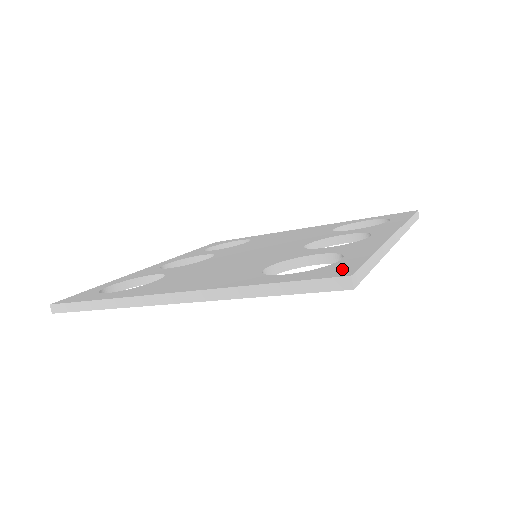
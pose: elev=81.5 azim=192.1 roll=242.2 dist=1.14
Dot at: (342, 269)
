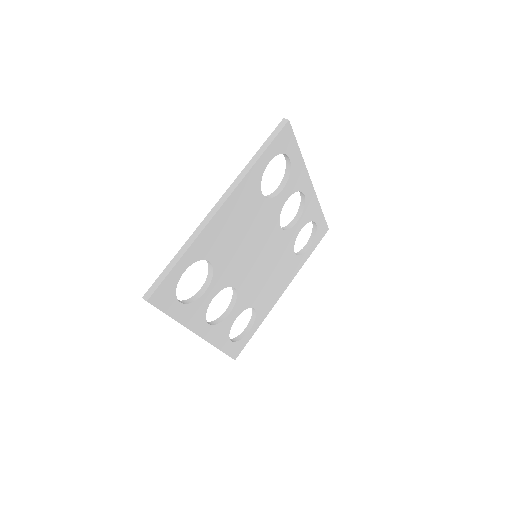
Dot at: occluded
